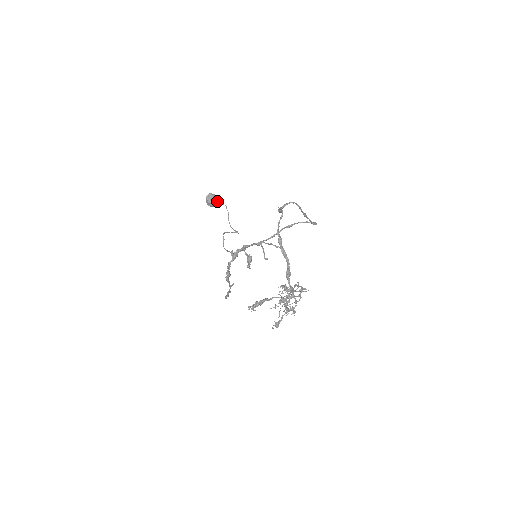
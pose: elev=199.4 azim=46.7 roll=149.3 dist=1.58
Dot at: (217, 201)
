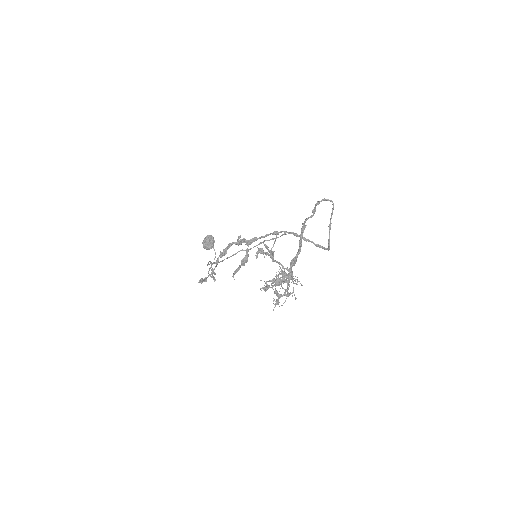
Dot at: (213, 245)
